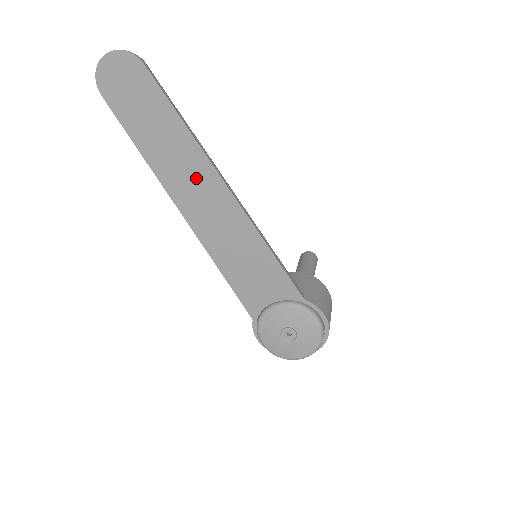
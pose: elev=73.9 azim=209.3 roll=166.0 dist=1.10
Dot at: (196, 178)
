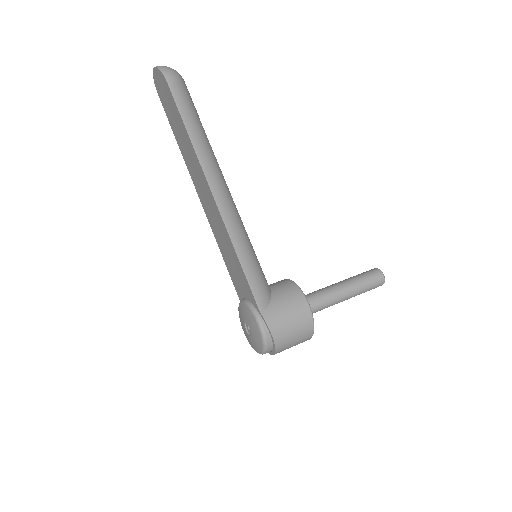
Dot at: (201, 180)
